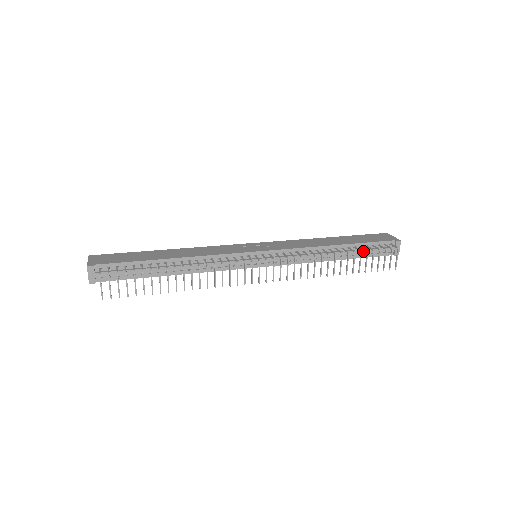
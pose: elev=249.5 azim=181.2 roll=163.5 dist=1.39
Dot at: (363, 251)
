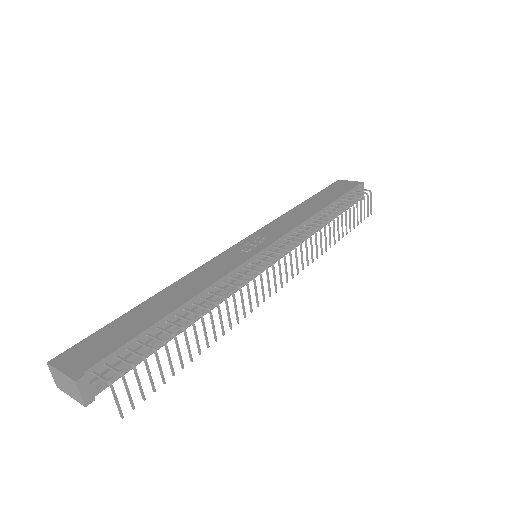
Dot at: (342, 206)
